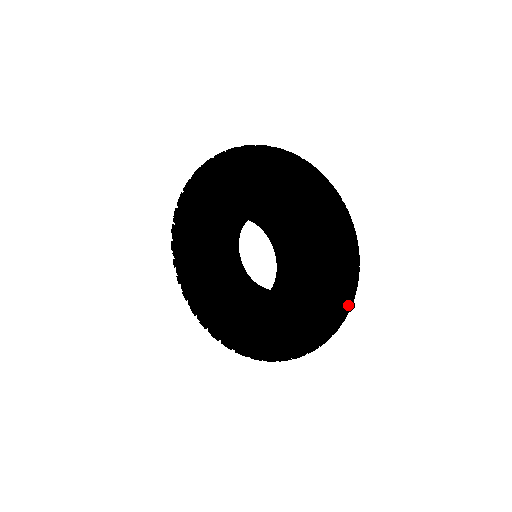
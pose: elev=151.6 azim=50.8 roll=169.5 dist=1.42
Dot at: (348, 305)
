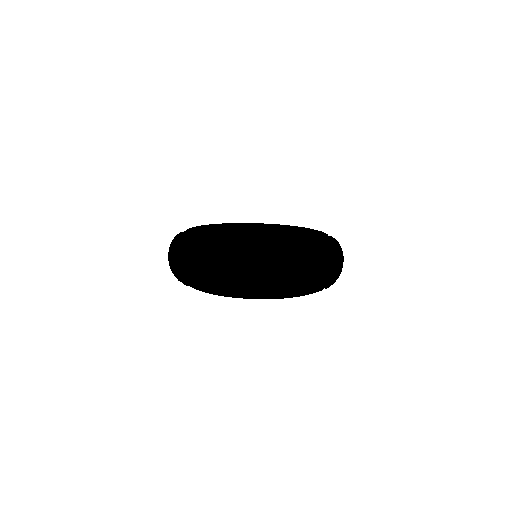
Dot at: occluded
